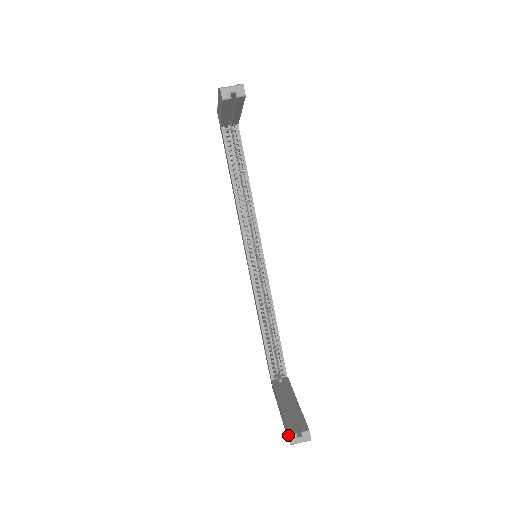
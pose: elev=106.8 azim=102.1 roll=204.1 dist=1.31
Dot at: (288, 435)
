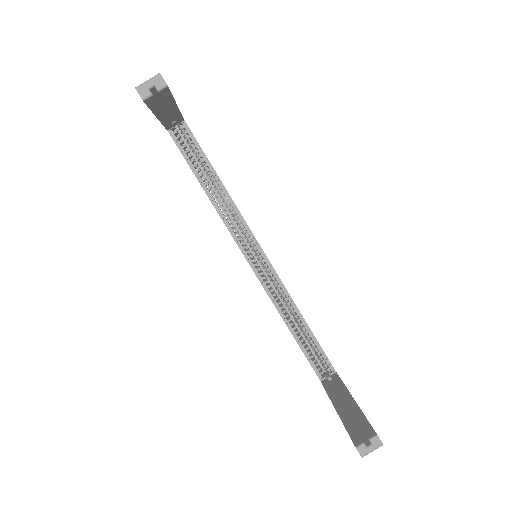
Dot at: occluded
